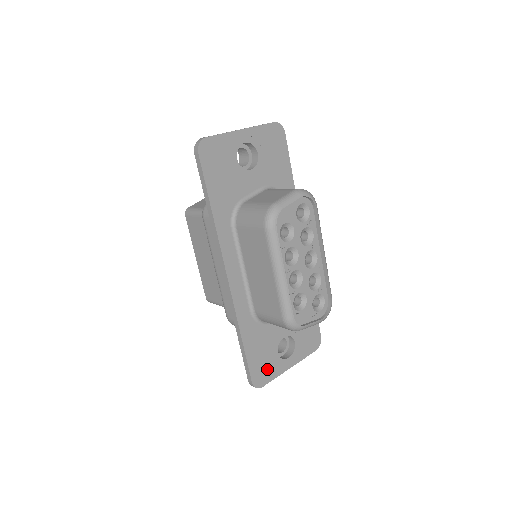
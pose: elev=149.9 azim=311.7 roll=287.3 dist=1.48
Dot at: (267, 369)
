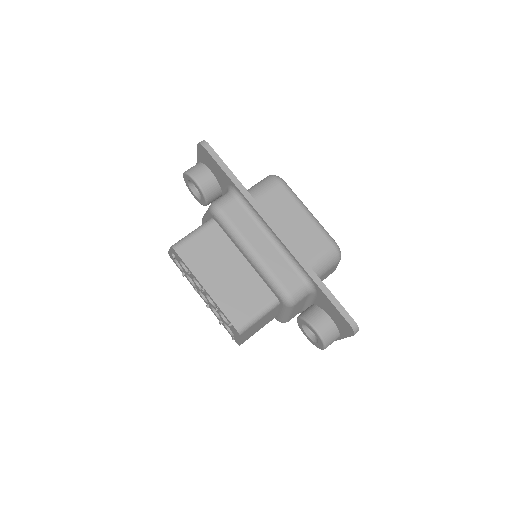
Dot at: occluded
